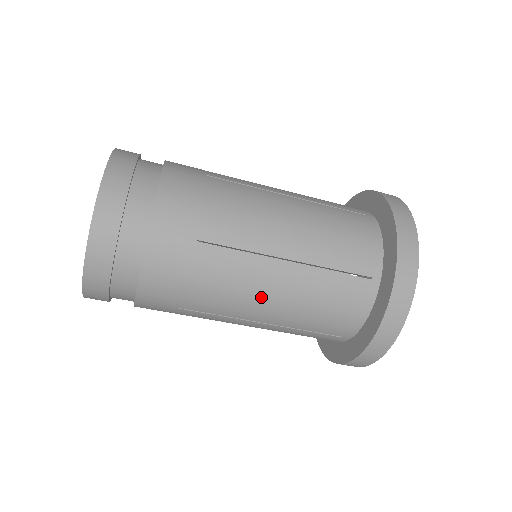
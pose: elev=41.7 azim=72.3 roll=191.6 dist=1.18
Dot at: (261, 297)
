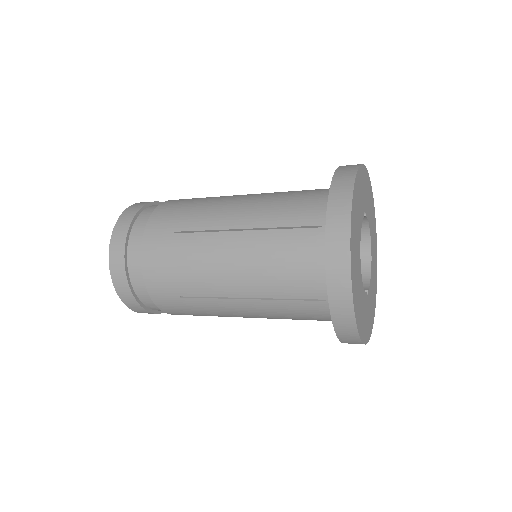
Dot at: (246, 316)
